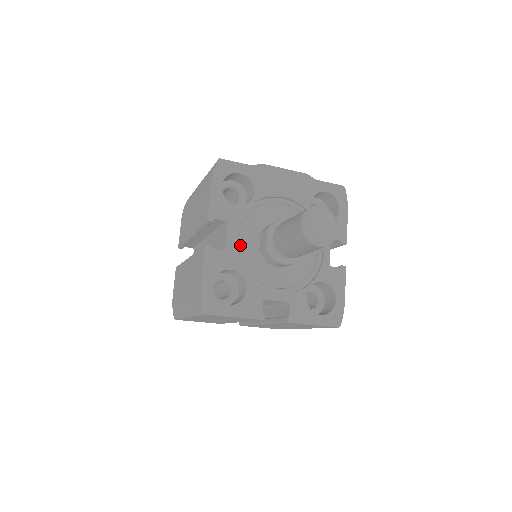
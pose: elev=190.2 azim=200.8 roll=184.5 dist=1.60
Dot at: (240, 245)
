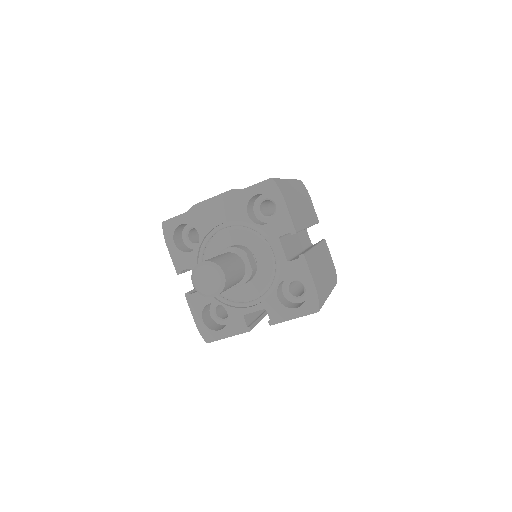
Dot at: occluded
